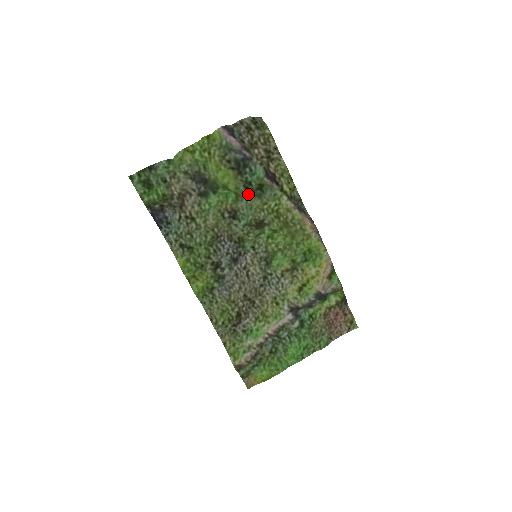
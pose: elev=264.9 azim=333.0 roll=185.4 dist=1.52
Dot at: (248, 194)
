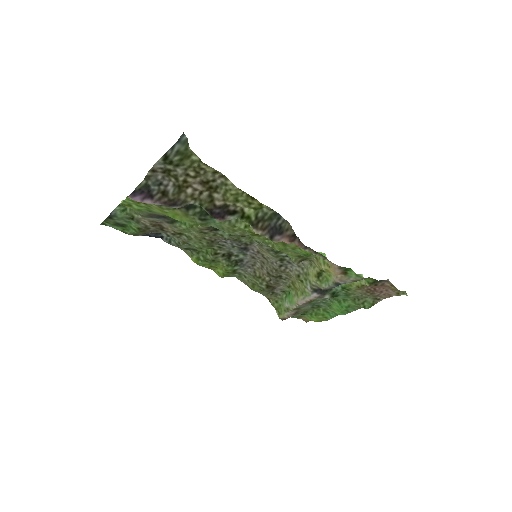
Dot at: (211, 221)
